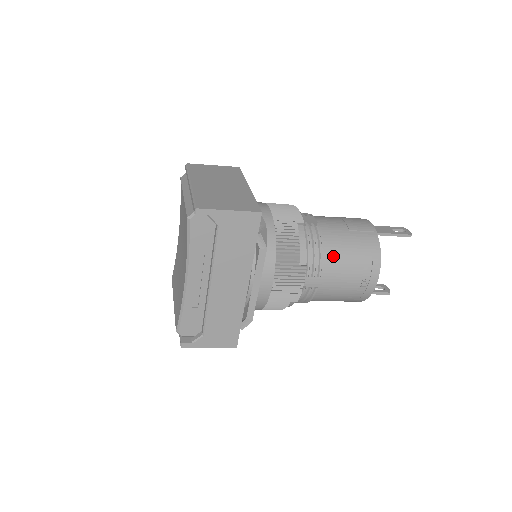
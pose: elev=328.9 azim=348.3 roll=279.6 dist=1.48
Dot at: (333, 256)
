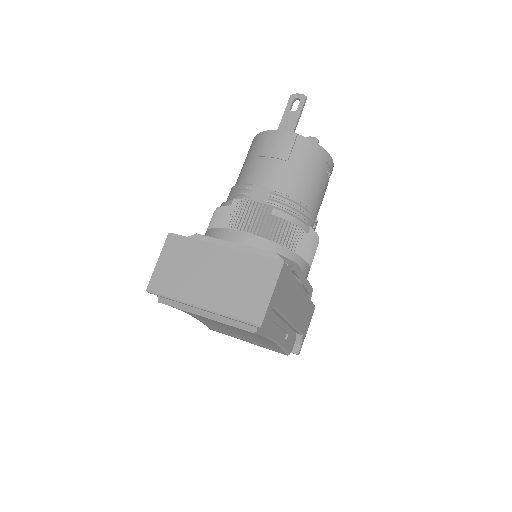
Dot at: (306, 194)
